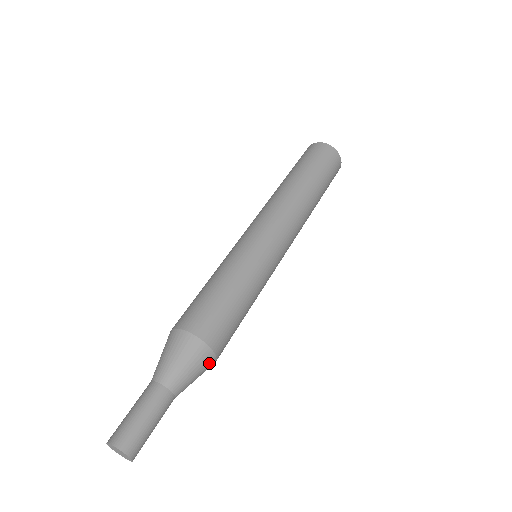
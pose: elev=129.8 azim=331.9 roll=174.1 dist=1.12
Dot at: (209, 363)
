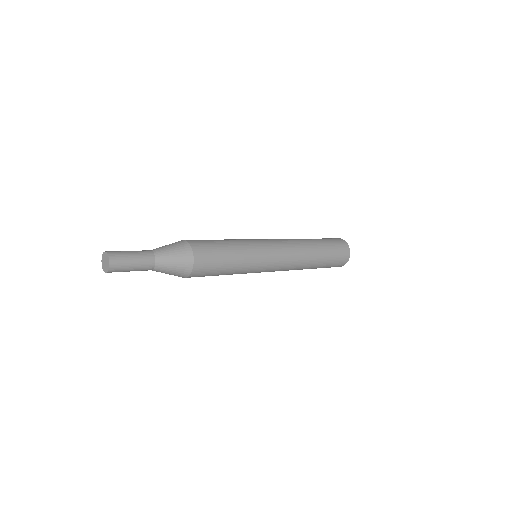
Dot at: (185, 271)
